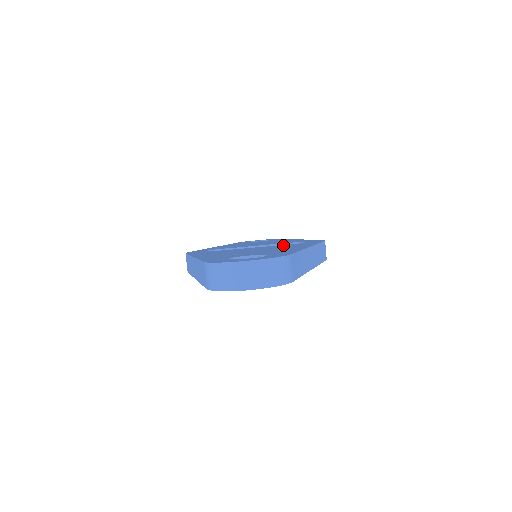
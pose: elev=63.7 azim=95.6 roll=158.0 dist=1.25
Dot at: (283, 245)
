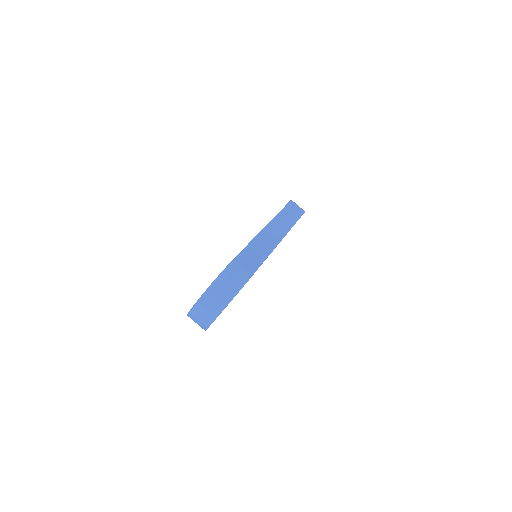
Dot at: occluded
